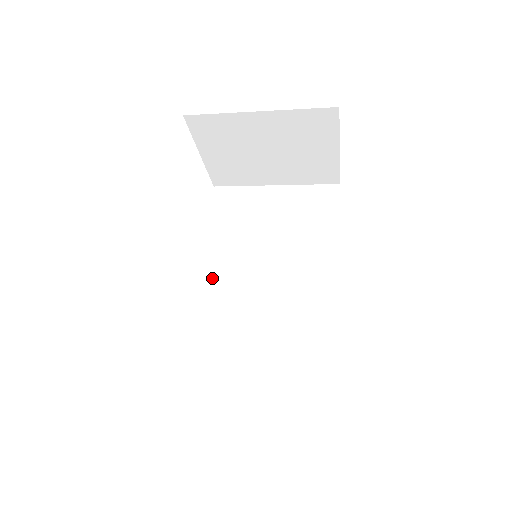
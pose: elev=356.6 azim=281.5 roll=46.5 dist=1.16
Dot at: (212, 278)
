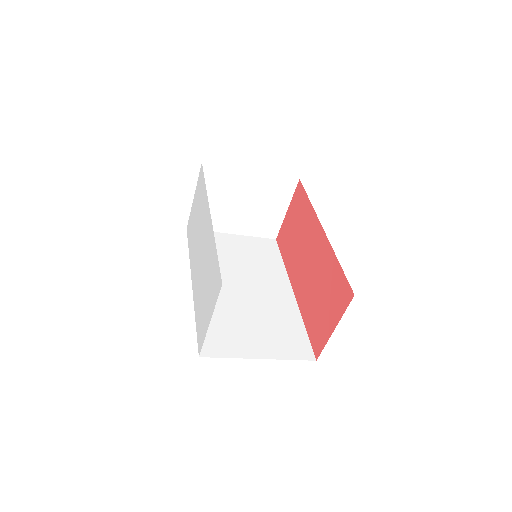
Dot at: occluded
